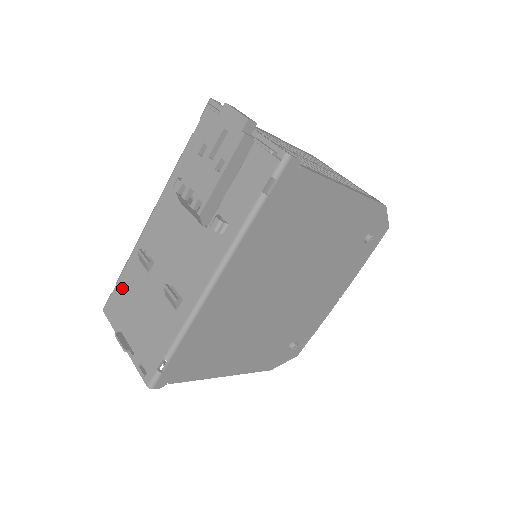
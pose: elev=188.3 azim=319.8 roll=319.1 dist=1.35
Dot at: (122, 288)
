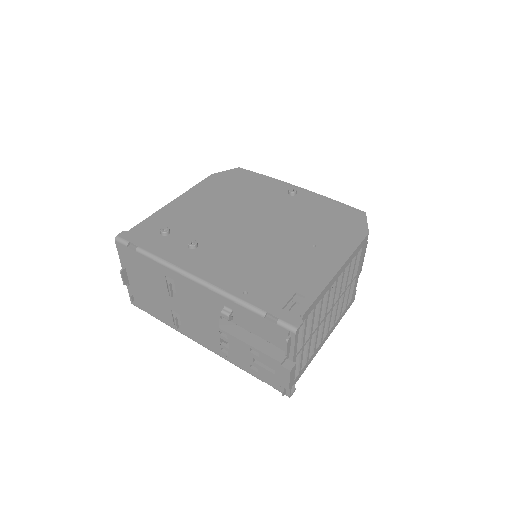
Dot at: (140, 261)
